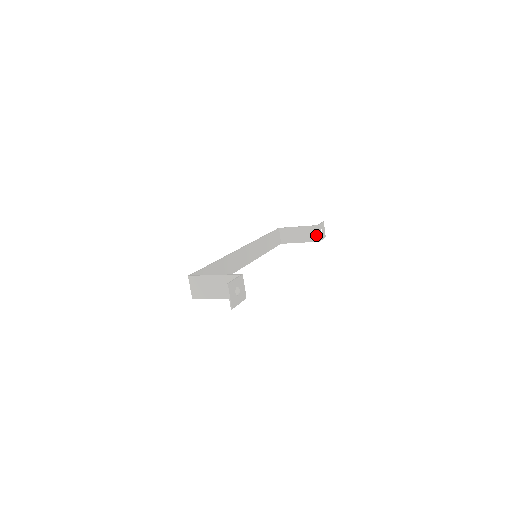
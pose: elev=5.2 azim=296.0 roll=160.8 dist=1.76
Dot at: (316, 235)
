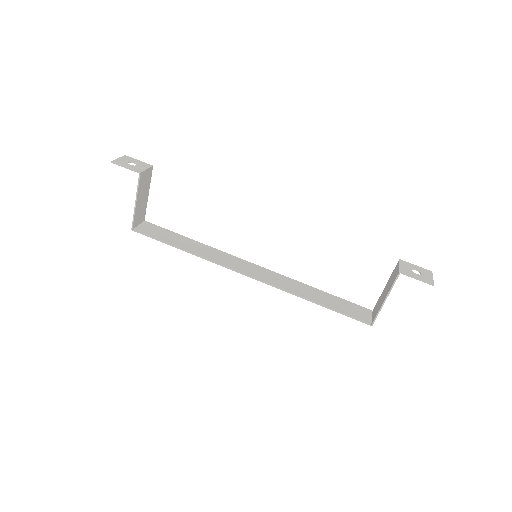
Dot at: (397, 270)
